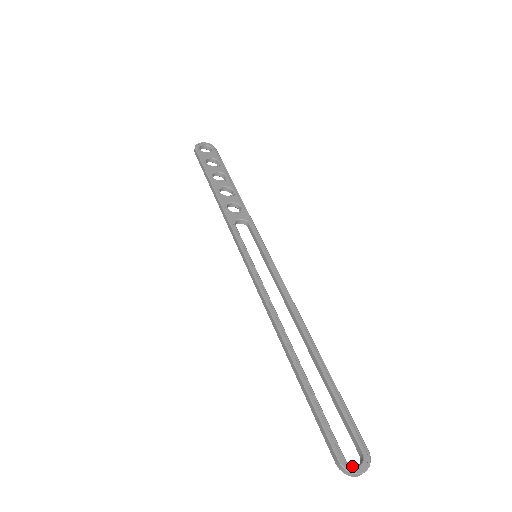
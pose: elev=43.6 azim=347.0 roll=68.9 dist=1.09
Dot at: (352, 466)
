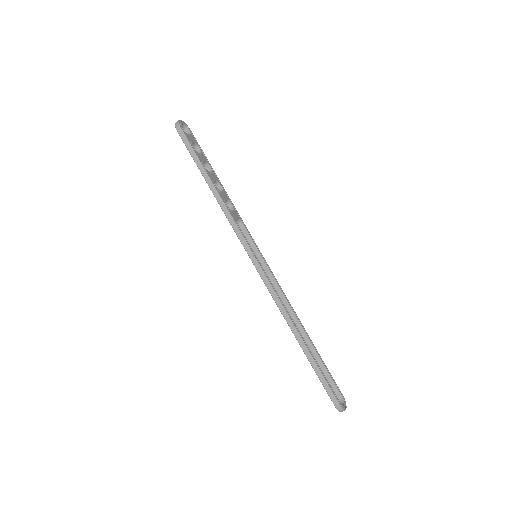
Dot at: (343, 406)
